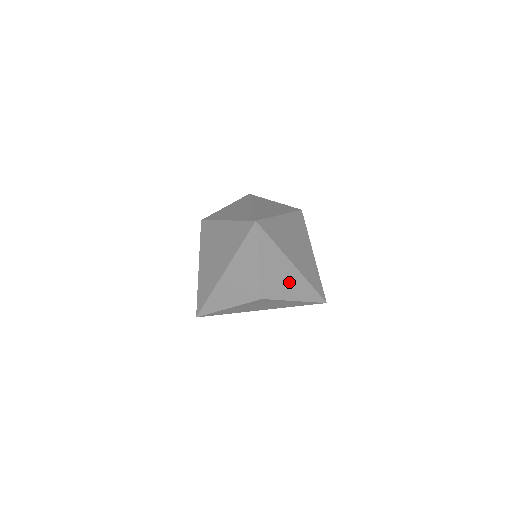
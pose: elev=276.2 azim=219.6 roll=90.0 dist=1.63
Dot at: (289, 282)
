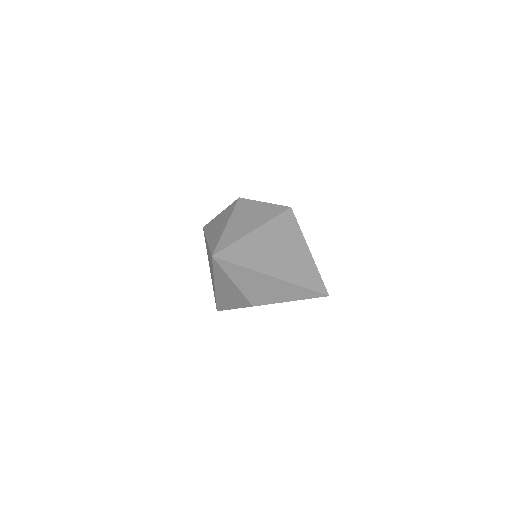
Dot at: (275, 290)
